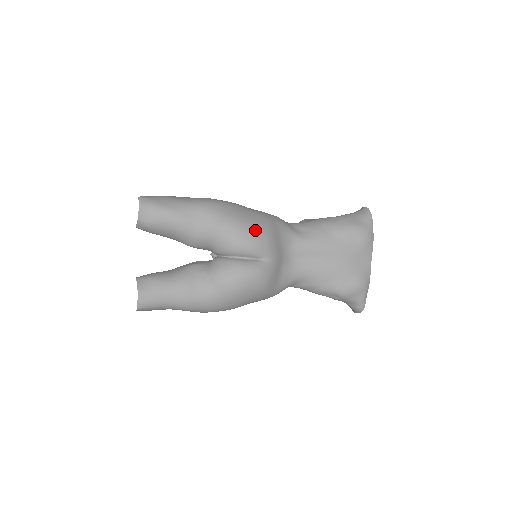
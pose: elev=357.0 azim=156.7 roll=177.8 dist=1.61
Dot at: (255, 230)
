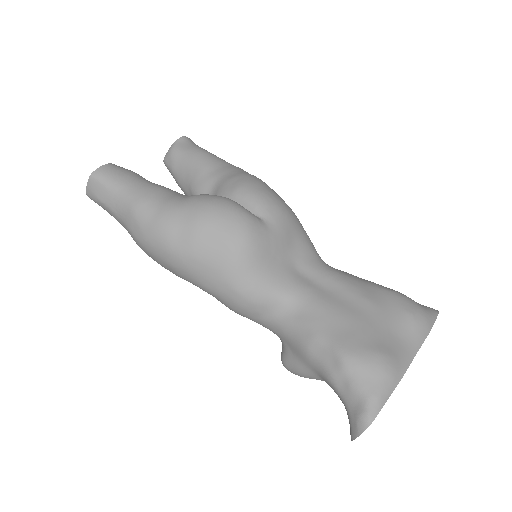
Dot at: (274, 194)
